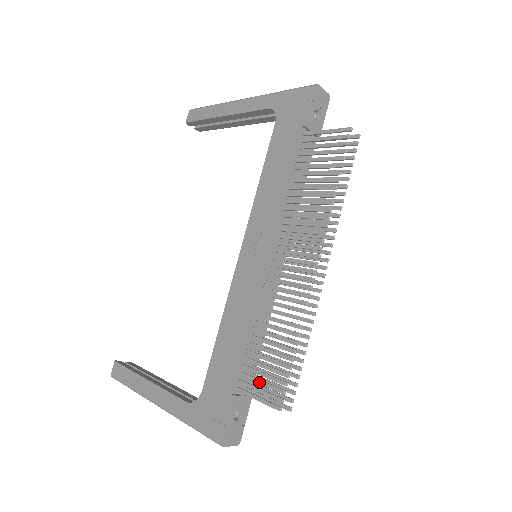
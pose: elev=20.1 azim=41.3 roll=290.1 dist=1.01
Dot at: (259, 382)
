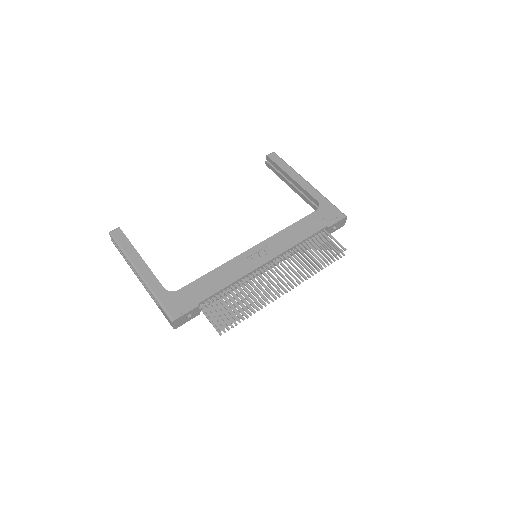
Dot at: (217, 311)
